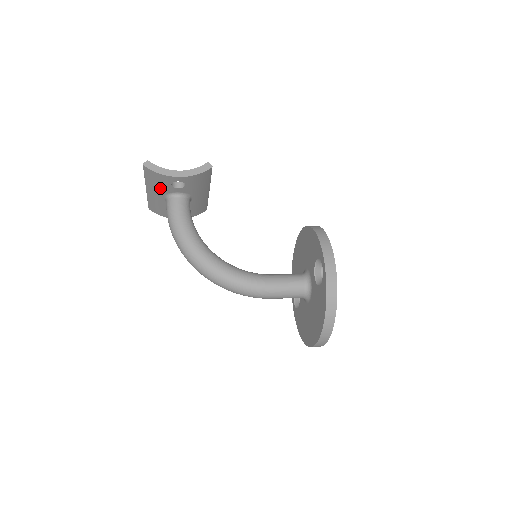
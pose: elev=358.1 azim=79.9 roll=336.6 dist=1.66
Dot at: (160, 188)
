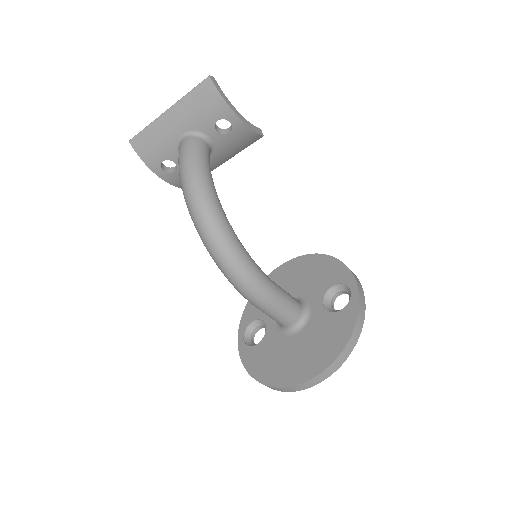
Dot at: (196, 118)
